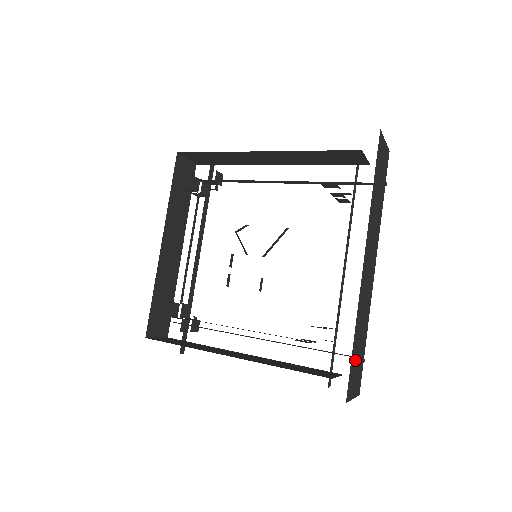
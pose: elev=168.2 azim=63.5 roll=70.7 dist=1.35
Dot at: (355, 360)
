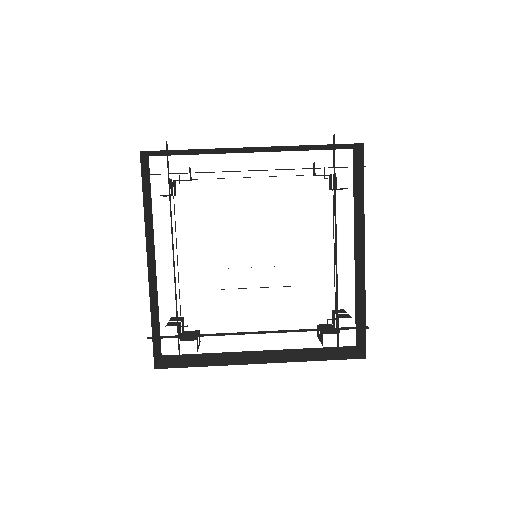
Dot at: occluded
